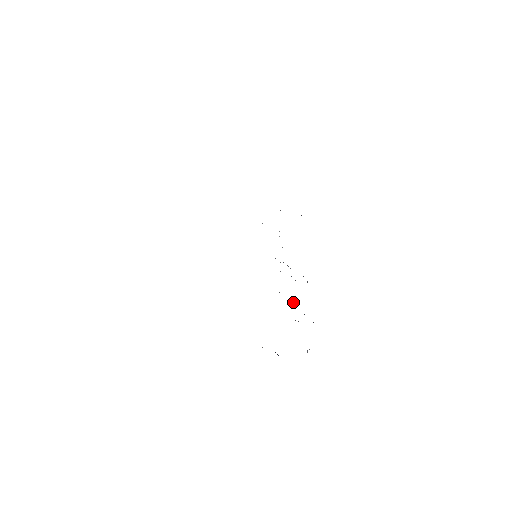
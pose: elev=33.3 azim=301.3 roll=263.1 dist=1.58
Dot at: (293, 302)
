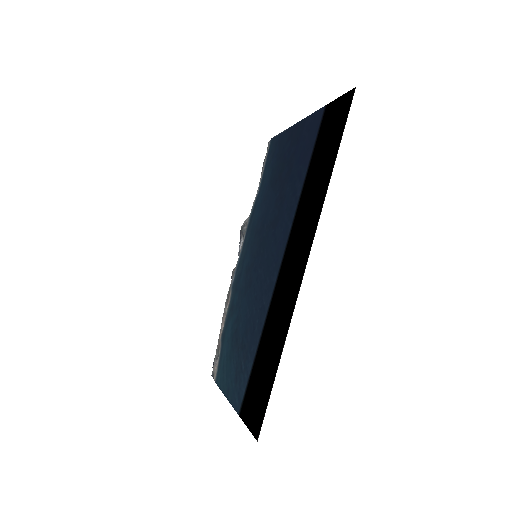
Dot at: occluded
